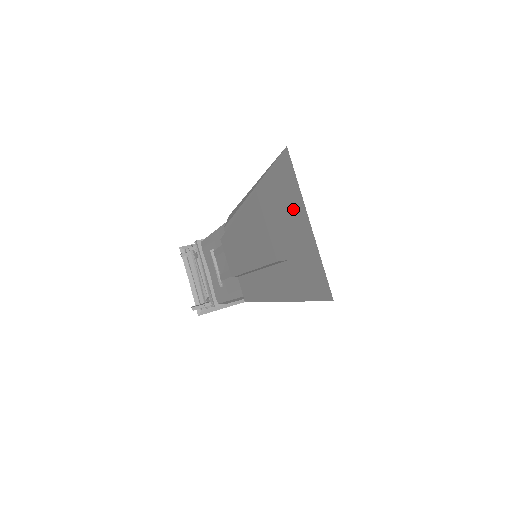
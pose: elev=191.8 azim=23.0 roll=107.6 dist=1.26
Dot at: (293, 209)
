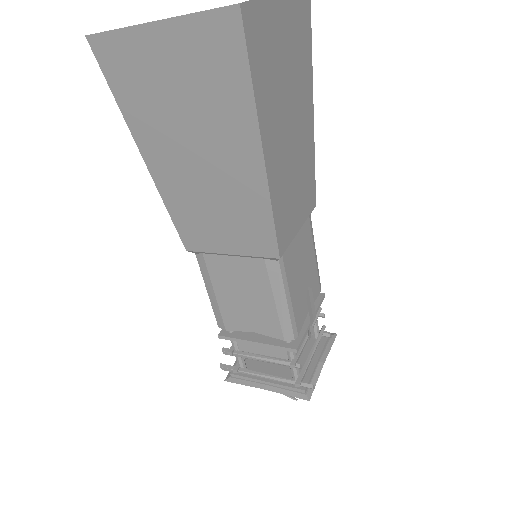
Dot at: occluded
